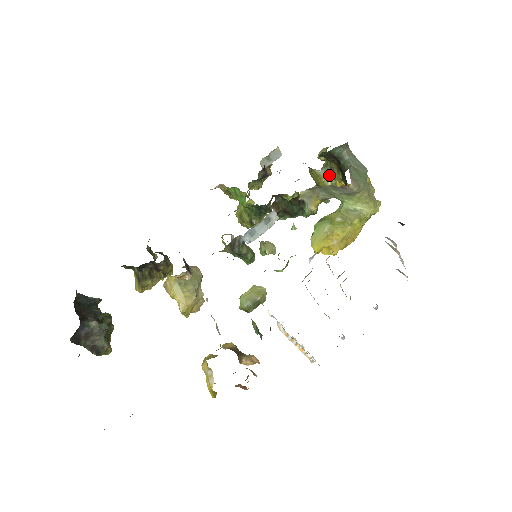
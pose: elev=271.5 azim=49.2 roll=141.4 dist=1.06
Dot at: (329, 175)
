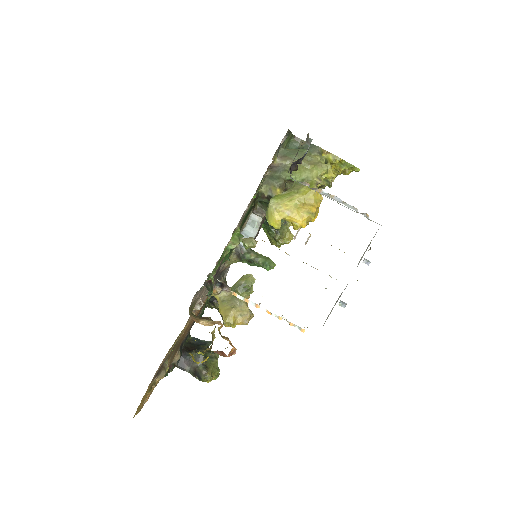
Dot at: occluded
